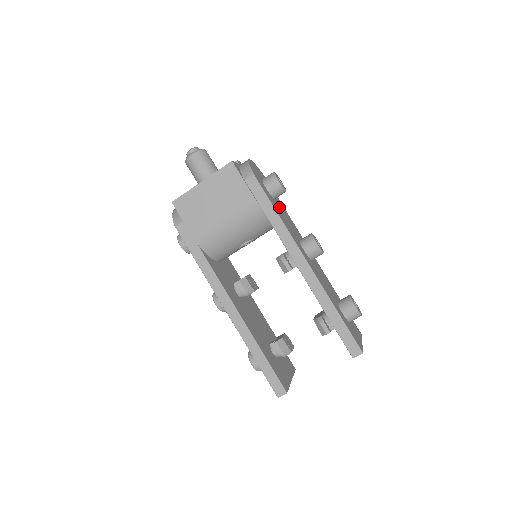
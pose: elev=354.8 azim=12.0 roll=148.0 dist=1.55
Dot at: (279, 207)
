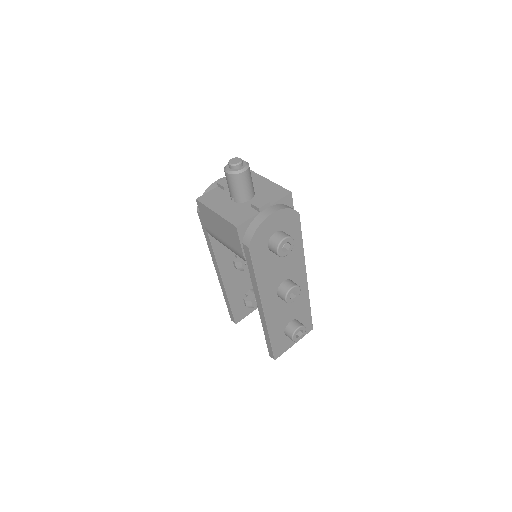
Dot at: occluded
